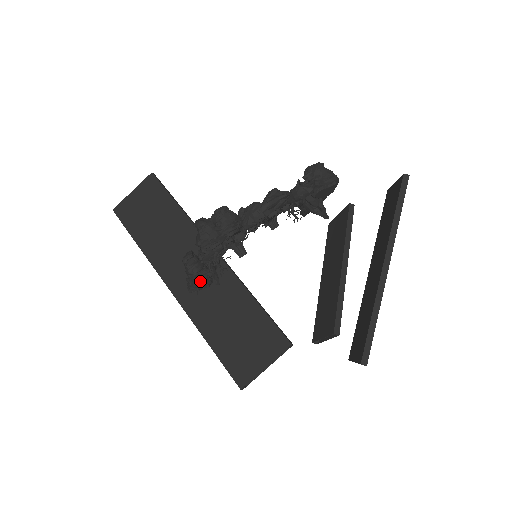
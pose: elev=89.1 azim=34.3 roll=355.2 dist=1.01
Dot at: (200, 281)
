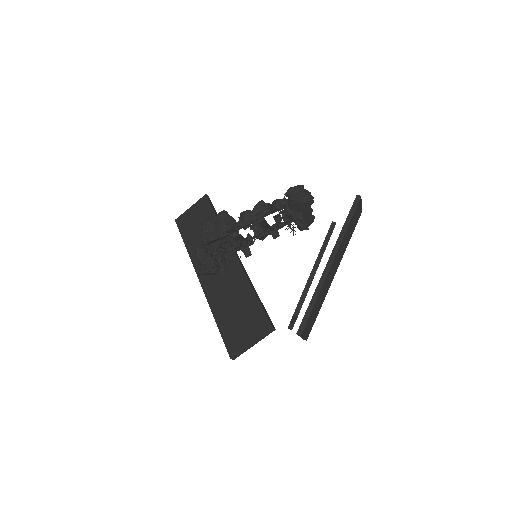
Dot at: (207, 267)
